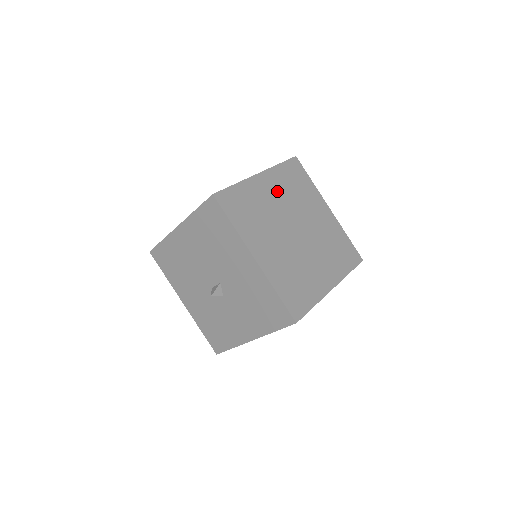
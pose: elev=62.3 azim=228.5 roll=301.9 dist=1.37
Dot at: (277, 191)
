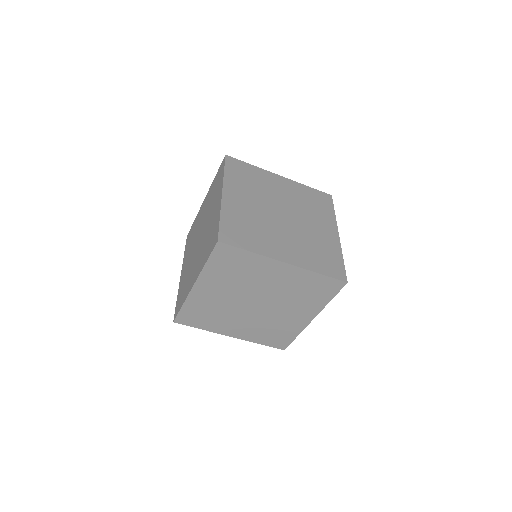
Dot at: (219, 287)
